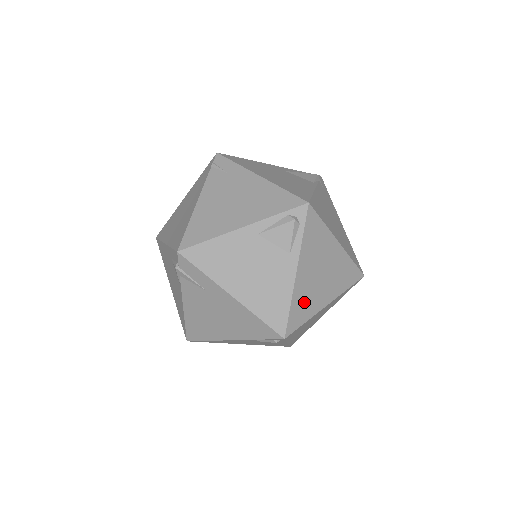
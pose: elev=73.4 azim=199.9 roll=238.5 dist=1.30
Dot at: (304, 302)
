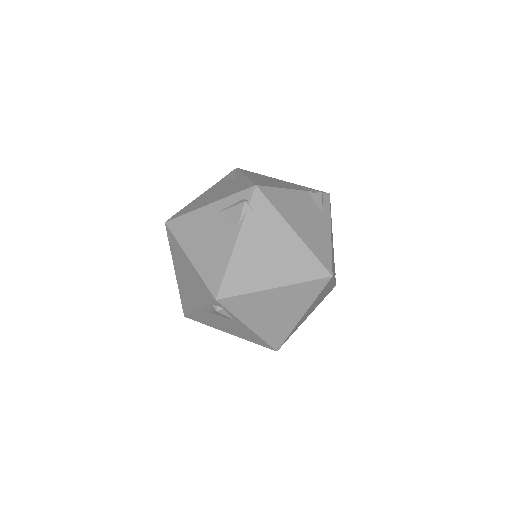
Dot at: (275, 331)
